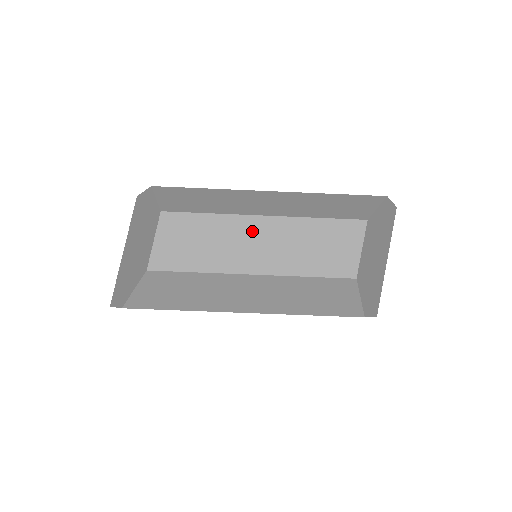
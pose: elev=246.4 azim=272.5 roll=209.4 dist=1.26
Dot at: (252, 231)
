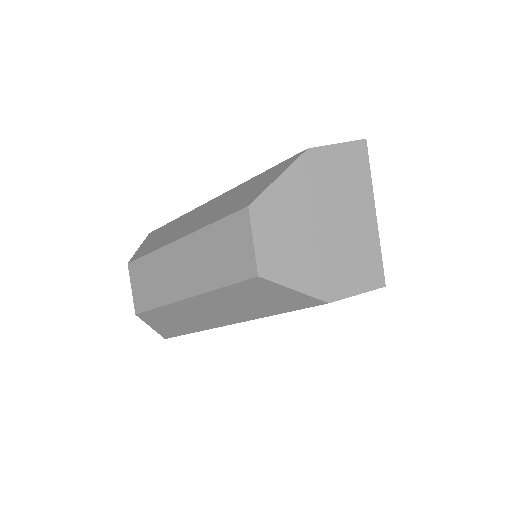
Dot at: (176, 258)
